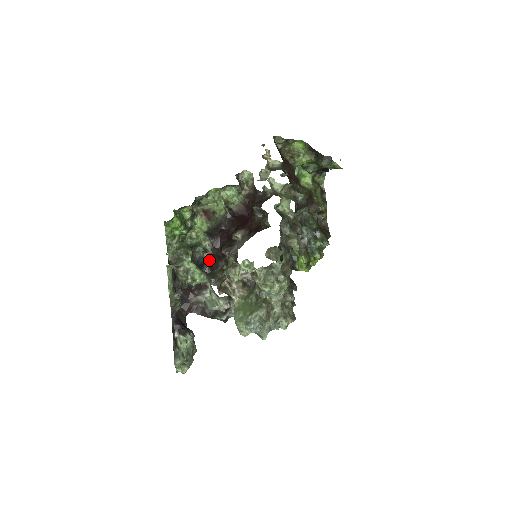
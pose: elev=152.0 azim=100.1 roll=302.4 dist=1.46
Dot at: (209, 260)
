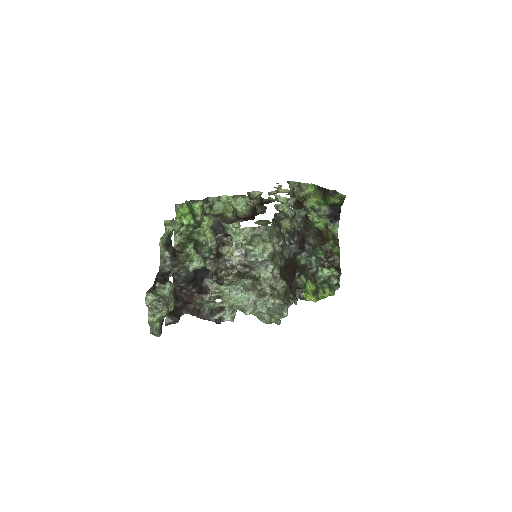
Dot at: occluded
